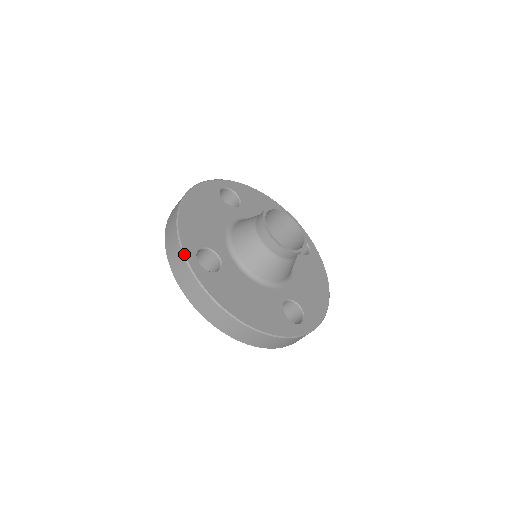
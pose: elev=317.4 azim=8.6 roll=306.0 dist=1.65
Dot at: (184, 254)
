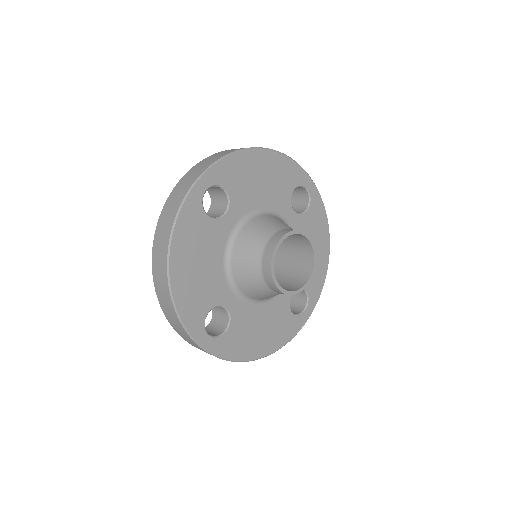
Dot at: (205, 172)
